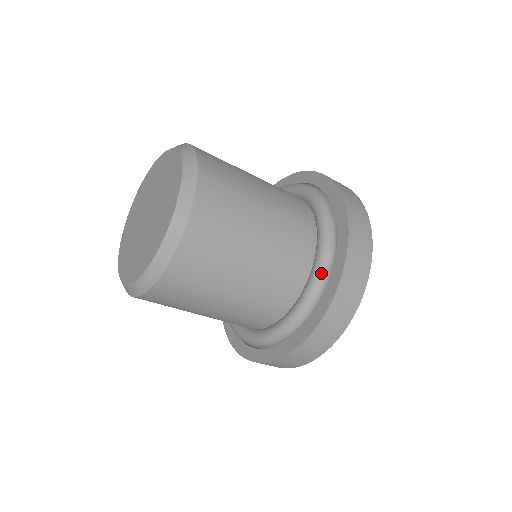
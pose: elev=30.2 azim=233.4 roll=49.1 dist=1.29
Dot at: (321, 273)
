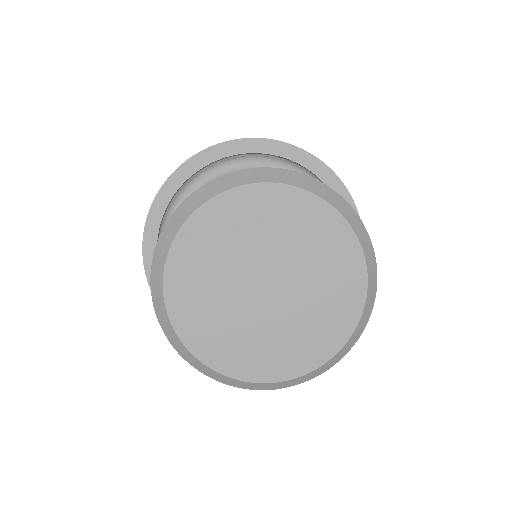
Dot at: occluded
